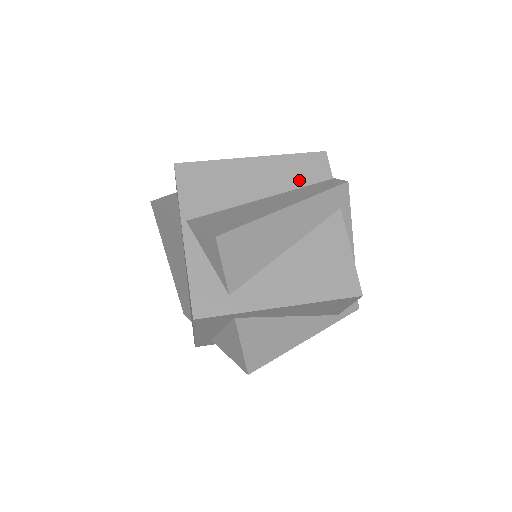
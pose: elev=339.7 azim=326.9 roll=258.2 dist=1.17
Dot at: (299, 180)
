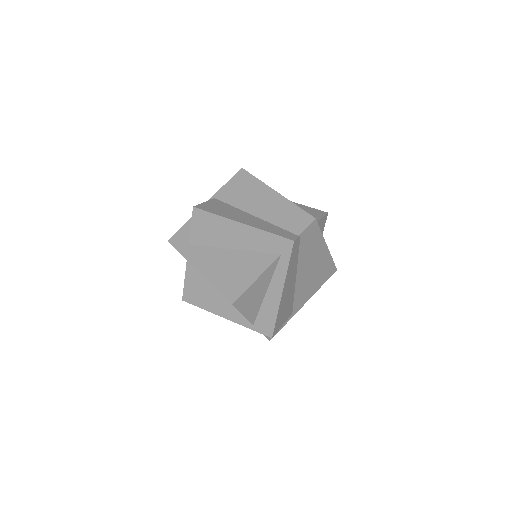
Dot at: (281, 221)
